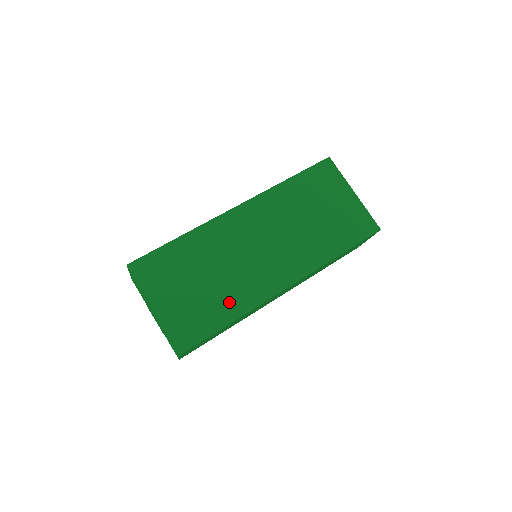
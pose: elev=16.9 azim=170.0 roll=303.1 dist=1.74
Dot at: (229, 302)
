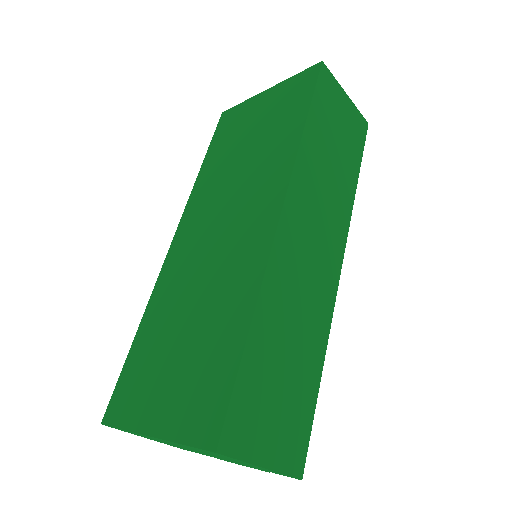
Dot at: (228, 314)
